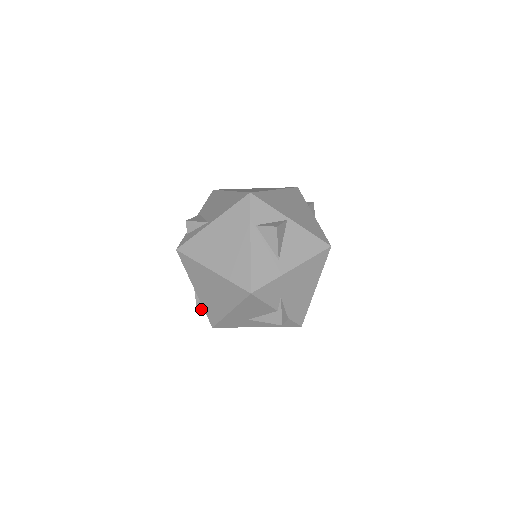
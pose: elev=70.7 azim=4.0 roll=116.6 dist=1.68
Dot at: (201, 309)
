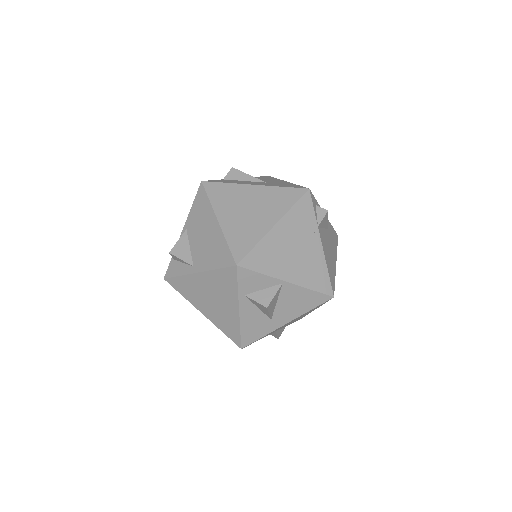
Dot at: occluded
